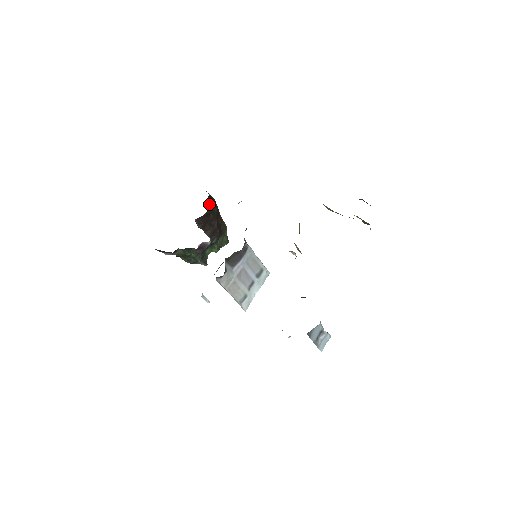
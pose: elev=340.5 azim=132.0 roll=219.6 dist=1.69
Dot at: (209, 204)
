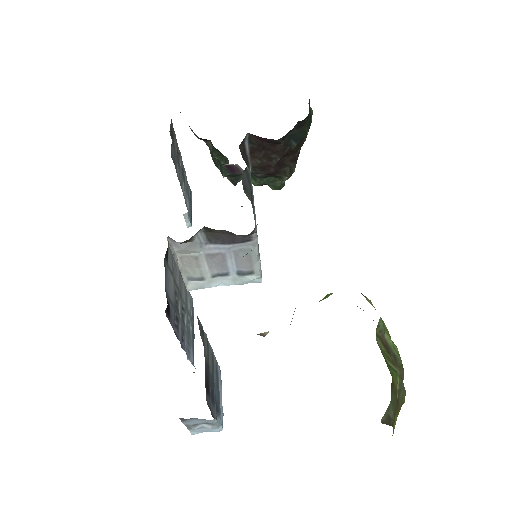
Dot at: (291, 131)
